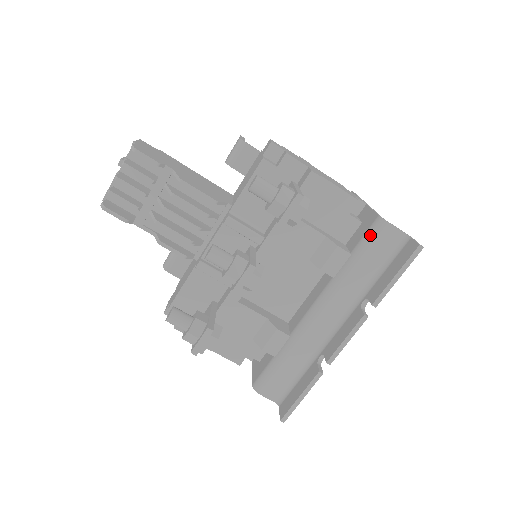
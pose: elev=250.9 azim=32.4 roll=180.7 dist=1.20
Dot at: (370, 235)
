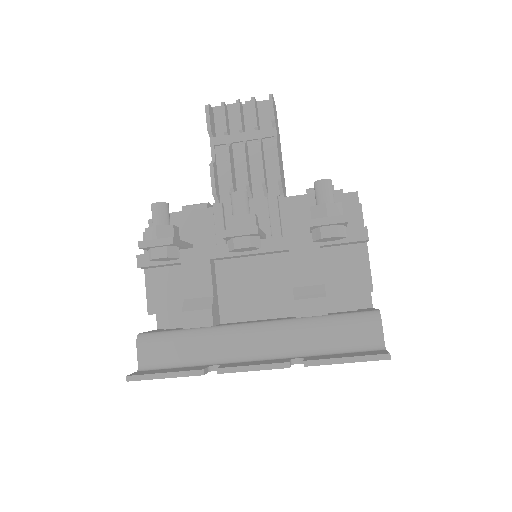
Dot at: (358, 315)
